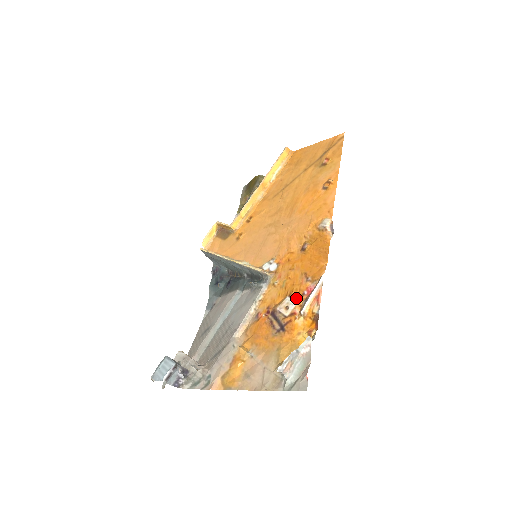
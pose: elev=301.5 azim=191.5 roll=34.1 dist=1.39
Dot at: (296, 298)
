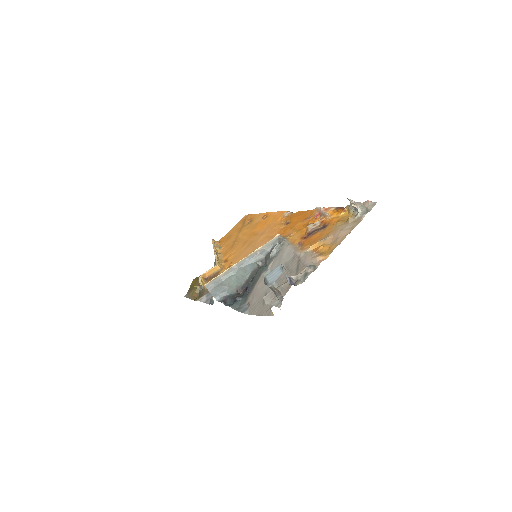
Dot at: occluded
